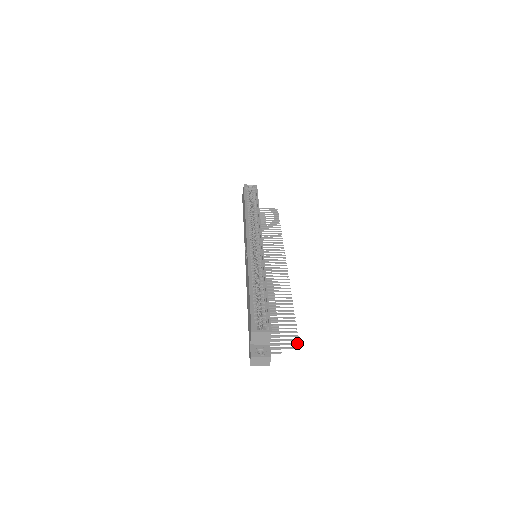
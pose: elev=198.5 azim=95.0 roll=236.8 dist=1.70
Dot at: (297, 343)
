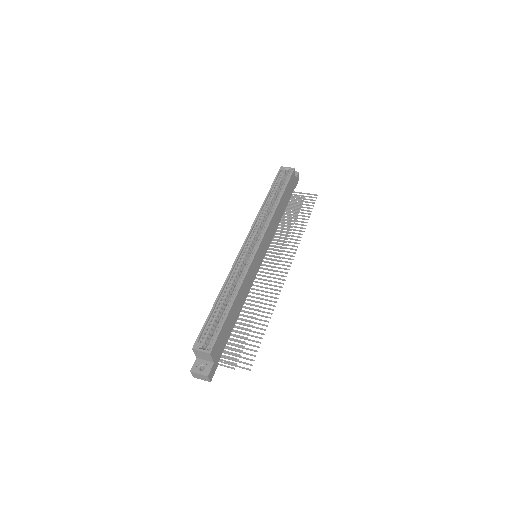
Dot at: (250, 364)
